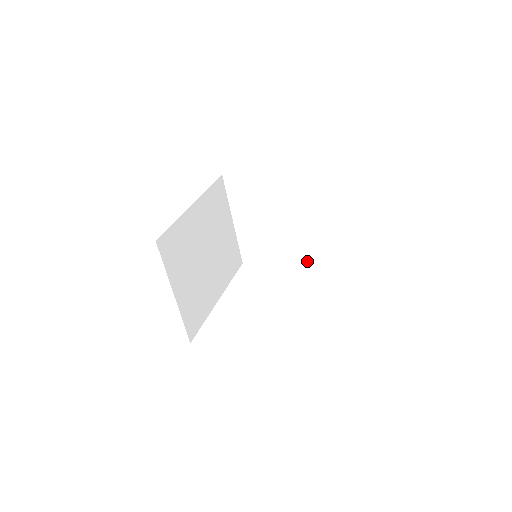
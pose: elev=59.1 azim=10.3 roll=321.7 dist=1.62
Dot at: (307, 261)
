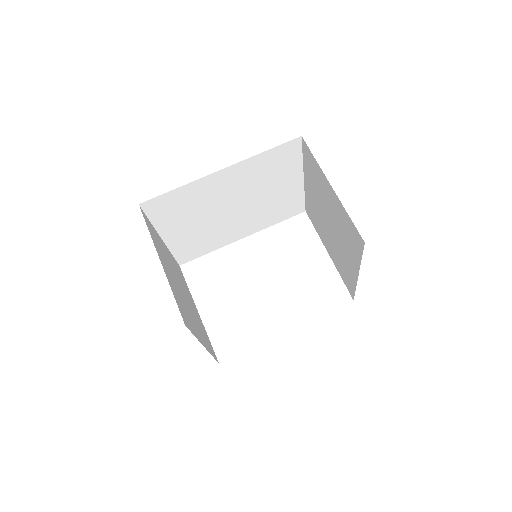
Dot at: (341, 274)
